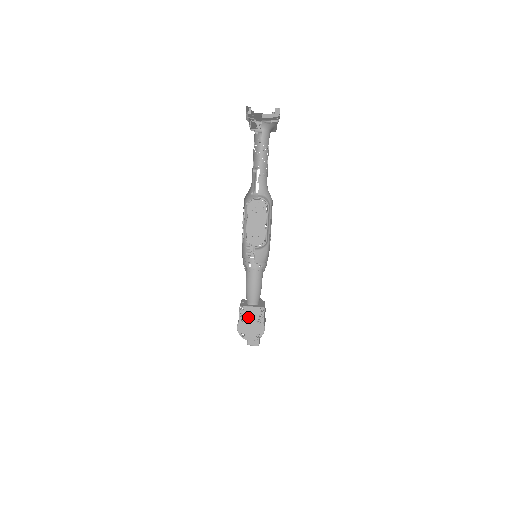
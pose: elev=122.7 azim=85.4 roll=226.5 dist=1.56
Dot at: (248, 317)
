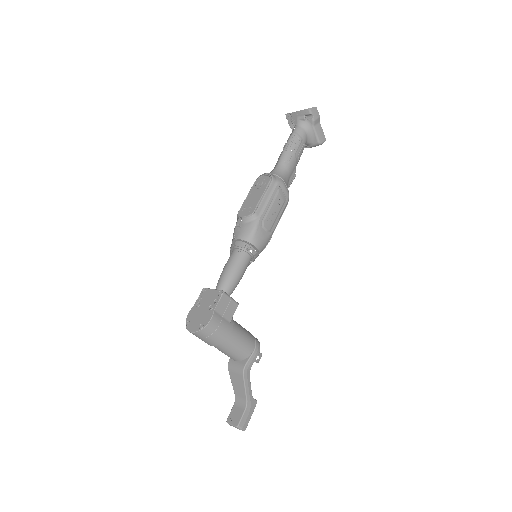
Dot at: (204, 301)
